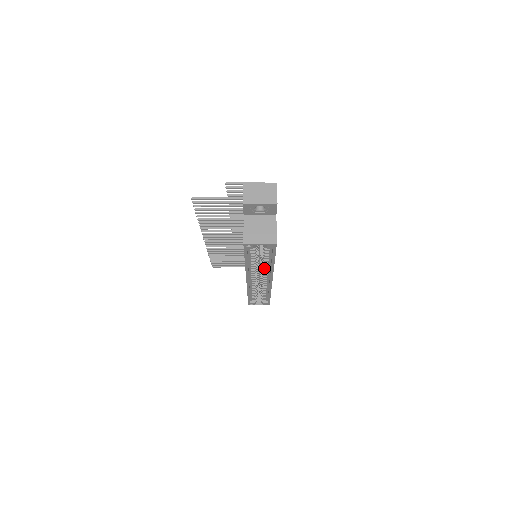
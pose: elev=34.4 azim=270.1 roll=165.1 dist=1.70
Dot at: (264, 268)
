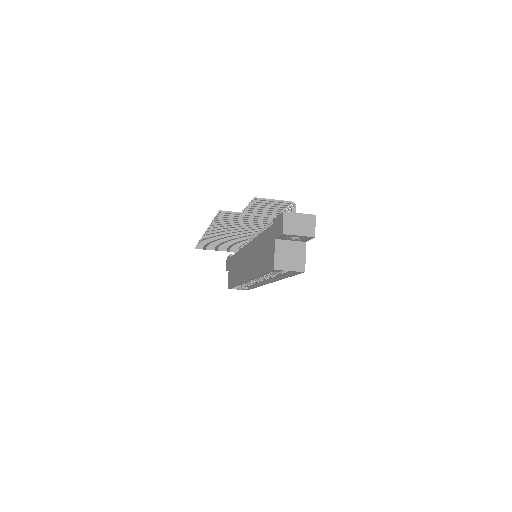
Dot at: (271, 276)
